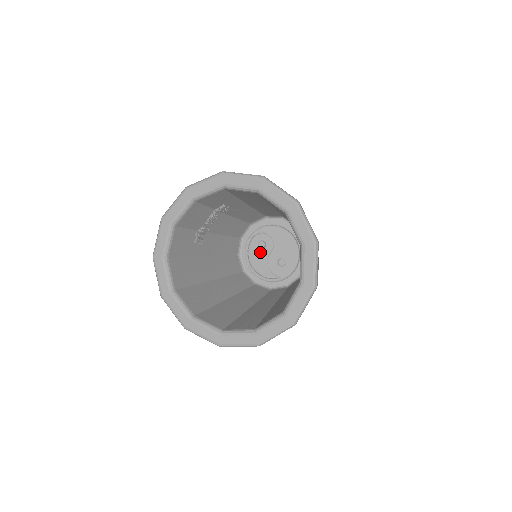
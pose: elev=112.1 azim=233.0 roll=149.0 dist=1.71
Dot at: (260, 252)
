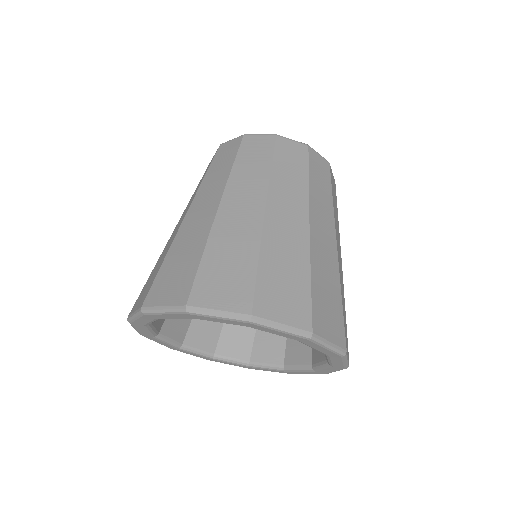
Dot at: occluded
